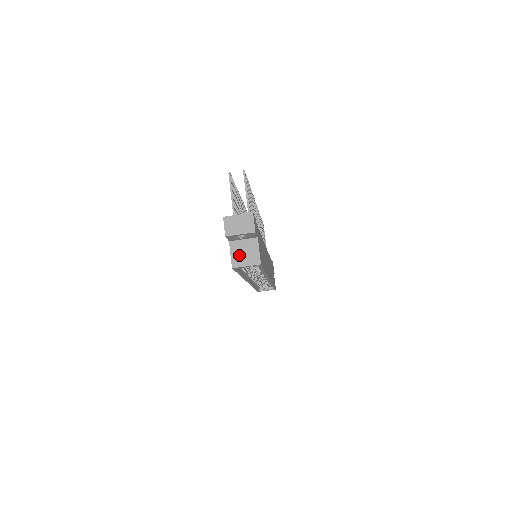
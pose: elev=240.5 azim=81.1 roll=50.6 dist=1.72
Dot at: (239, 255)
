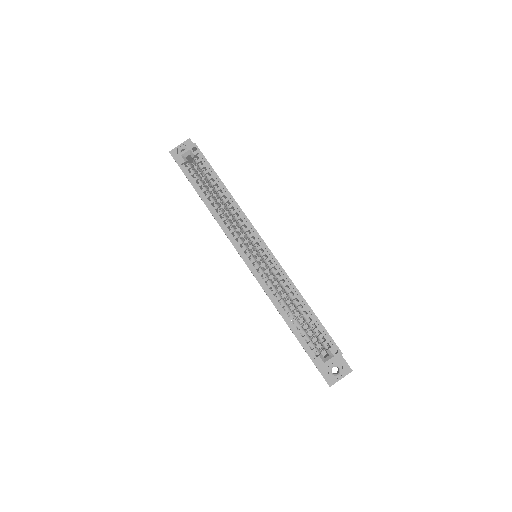
Dot at: occluded
